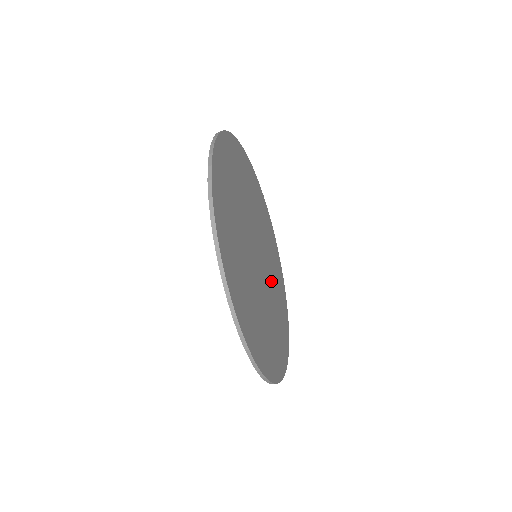
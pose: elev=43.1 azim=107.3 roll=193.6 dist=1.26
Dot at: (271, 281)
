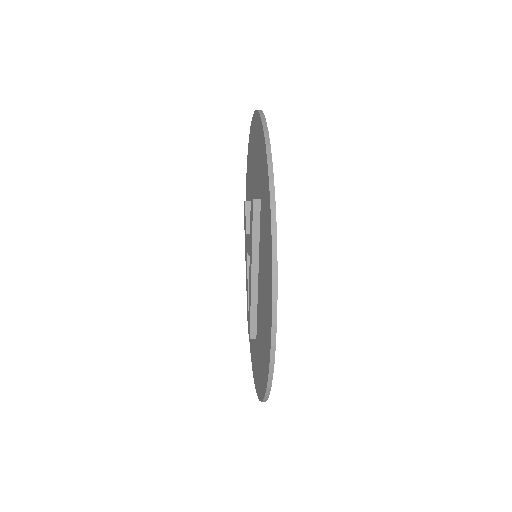
Dot at: occluded
